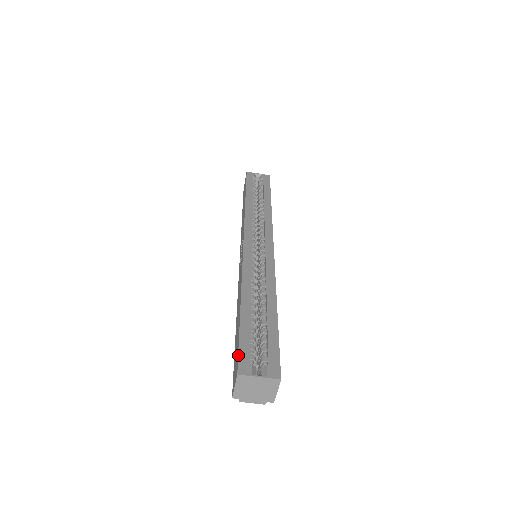
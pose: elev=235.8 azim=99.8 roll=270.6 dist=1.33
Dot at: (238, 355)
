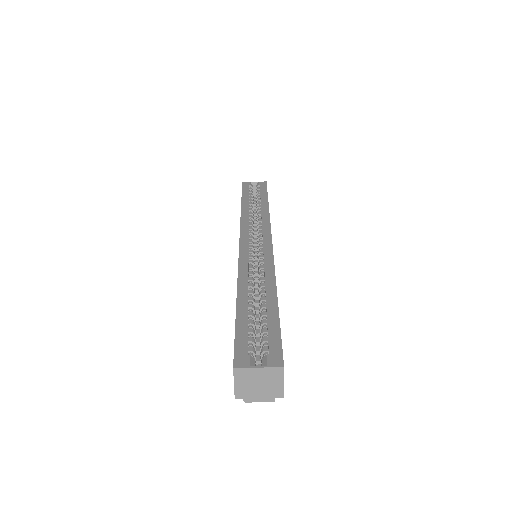
Dot at: (234, 349)
